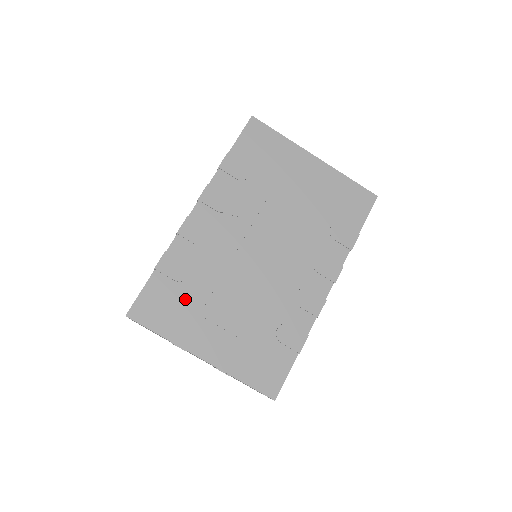
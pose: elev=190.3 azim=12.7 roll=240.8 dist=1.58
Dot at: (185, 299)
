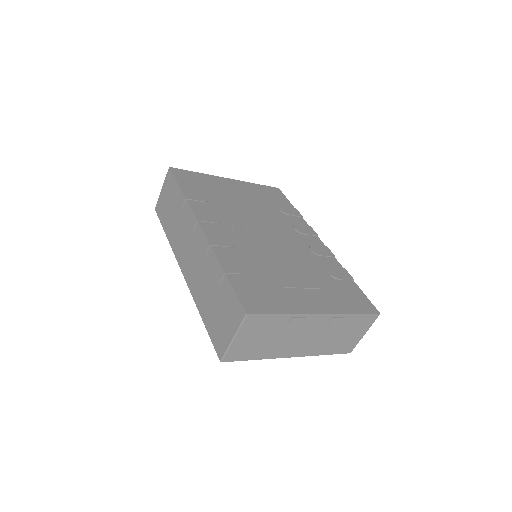
Dot at: (265, 283)
